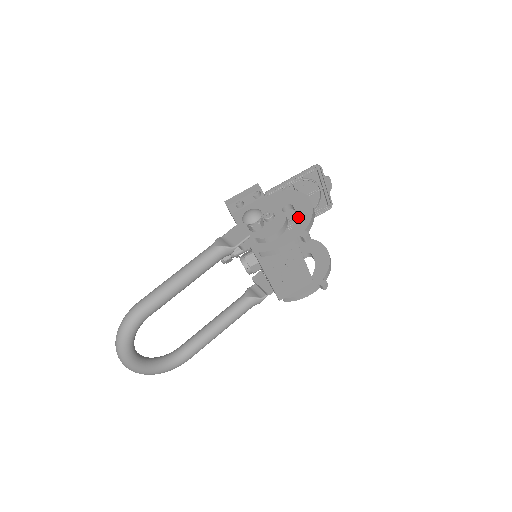
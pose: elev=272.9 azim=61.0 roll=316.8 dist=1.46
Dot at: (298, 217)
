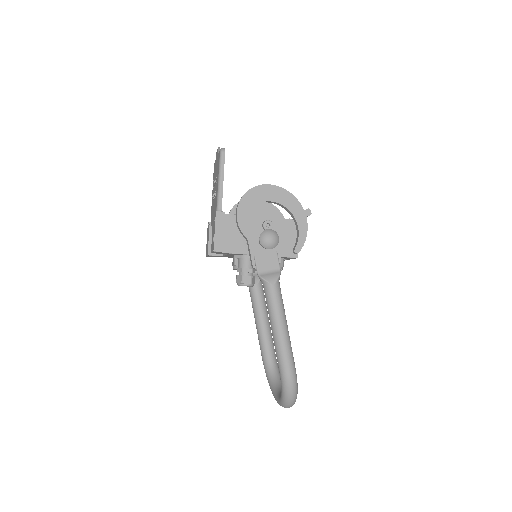
Dot at: (286, 205)
